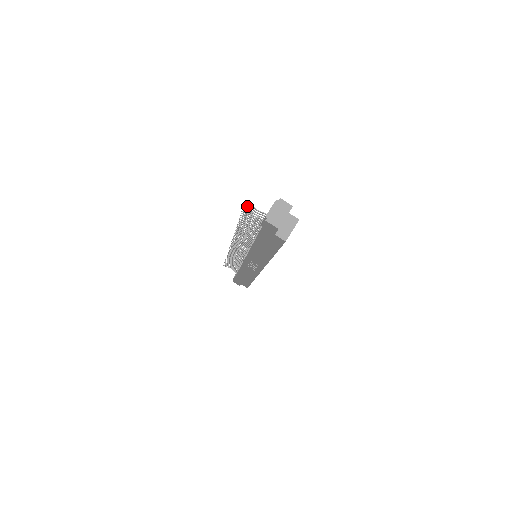
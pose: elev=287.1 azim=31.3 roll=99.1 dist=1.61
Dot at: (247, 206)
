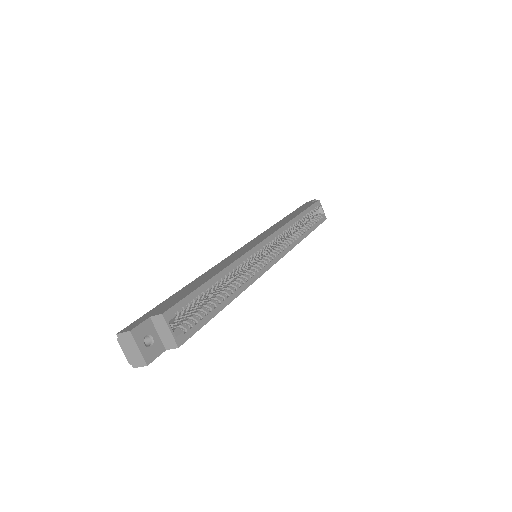
Dot at: occluded
